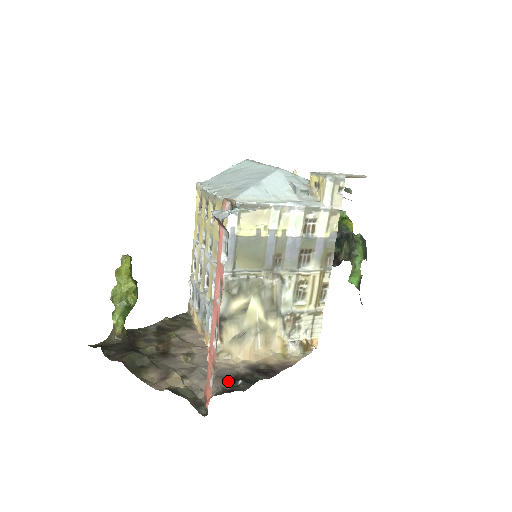
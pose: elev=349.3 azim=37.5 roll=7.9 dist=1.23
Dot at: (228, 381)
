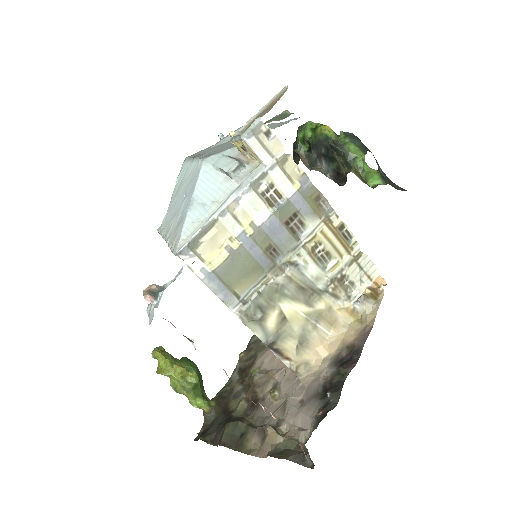
Dot at: (319, 399)
